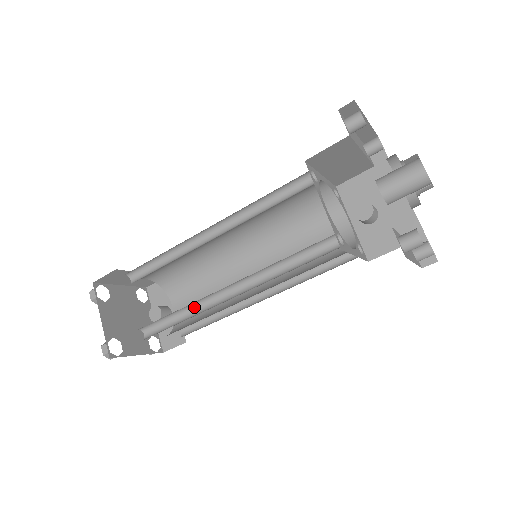
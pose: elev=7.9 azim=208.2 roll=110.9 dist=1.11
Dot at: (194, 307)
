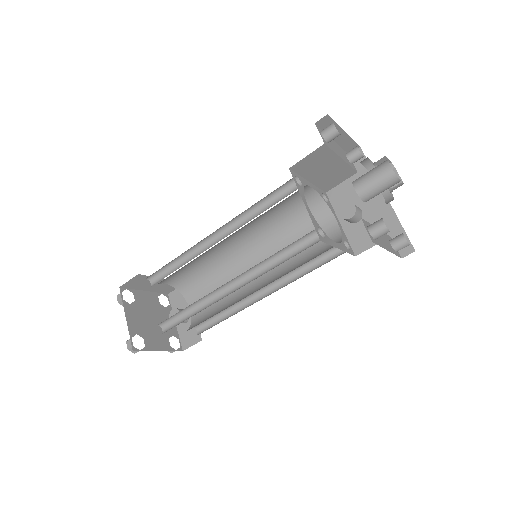
Dot at: (203, 302)
